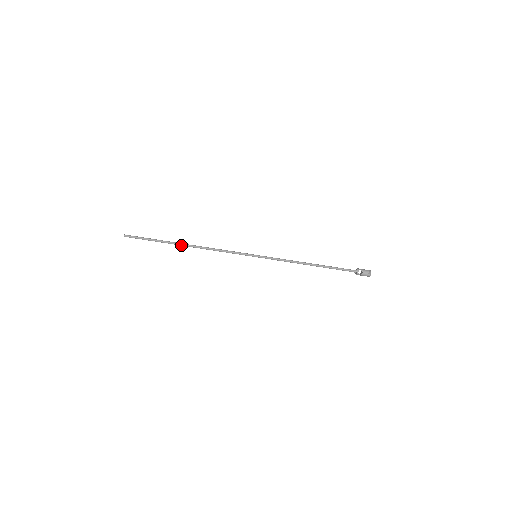
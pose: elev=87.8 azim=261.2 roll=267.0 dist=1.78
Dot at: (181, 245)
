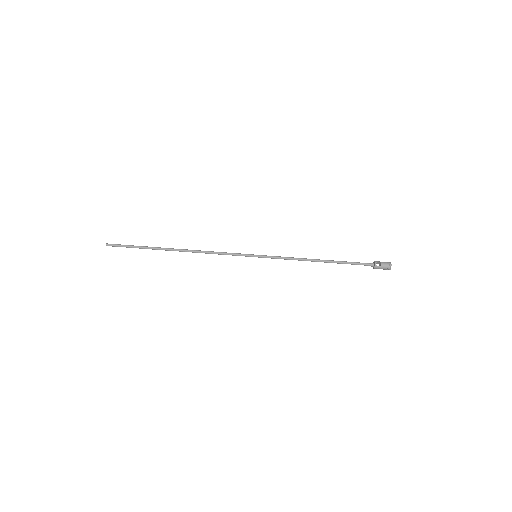
Dot at: (170, 250)
